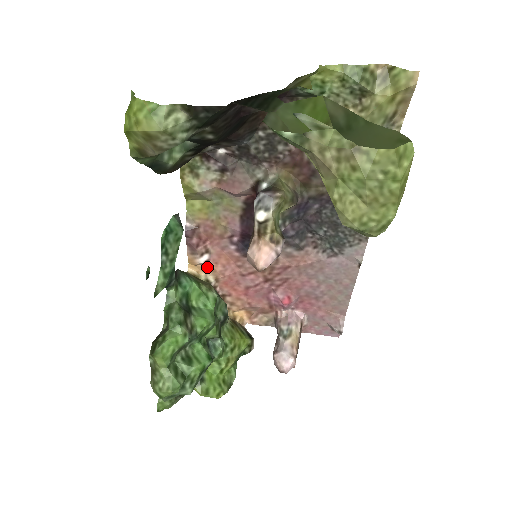
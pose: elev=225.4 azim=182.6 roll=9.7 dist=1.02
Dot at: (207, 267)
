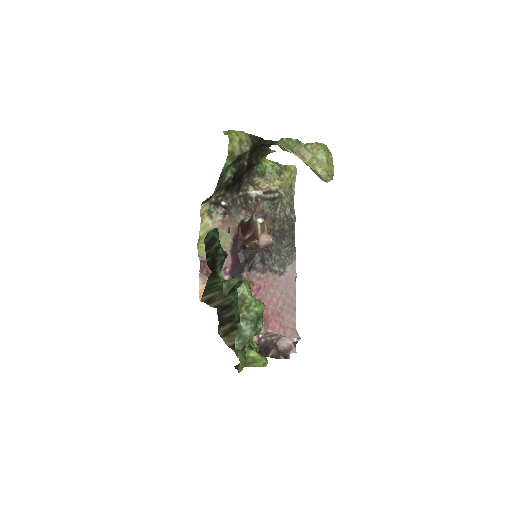
Dot at: occluded
